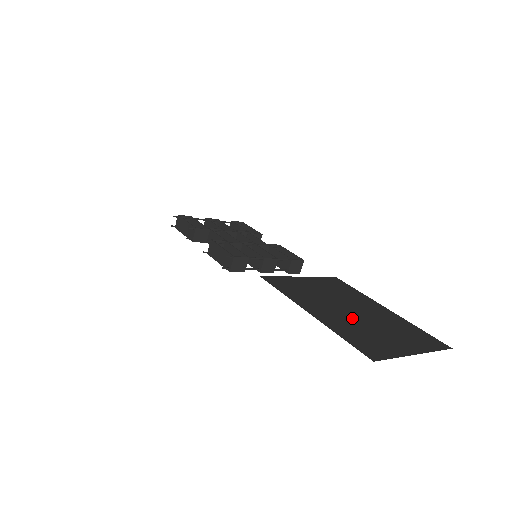
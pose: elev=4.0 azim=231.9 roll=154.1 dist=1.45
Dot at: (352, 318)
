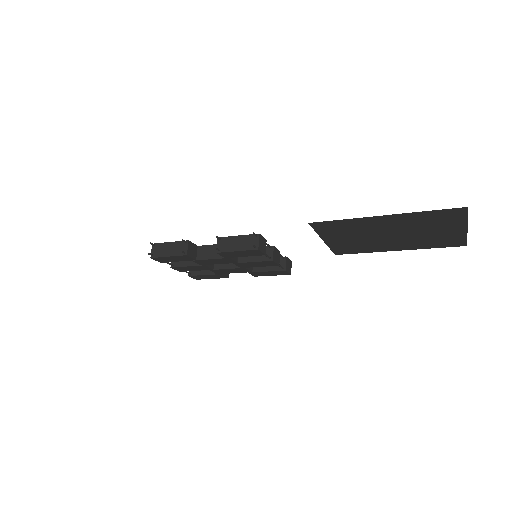
Dot at: (403, 229)
